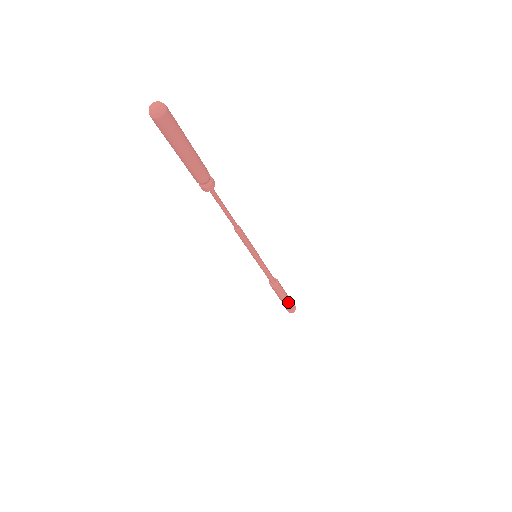
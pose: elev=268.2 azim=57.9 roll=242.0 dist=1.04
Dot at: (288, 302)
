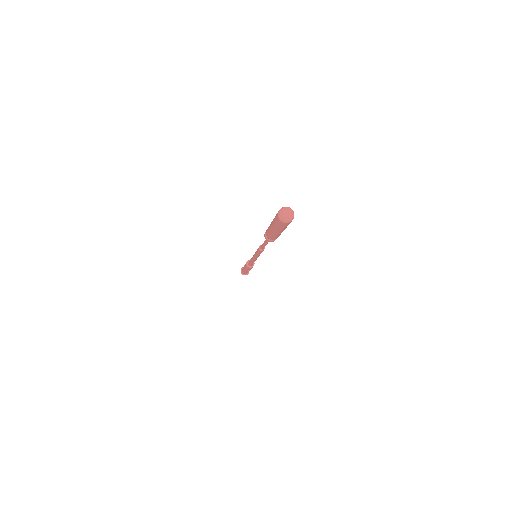
Dot at: occluded
